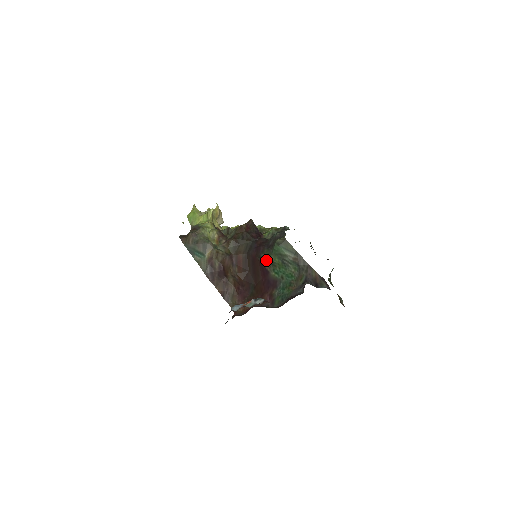
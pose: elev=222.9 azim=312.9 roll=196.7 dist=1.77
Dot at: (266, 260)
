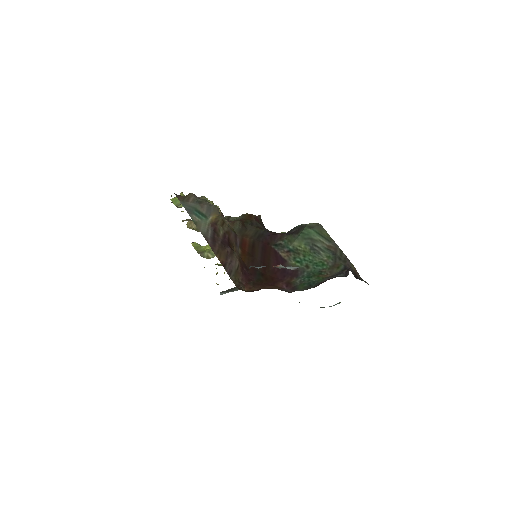
Dot at: (285, 247)
